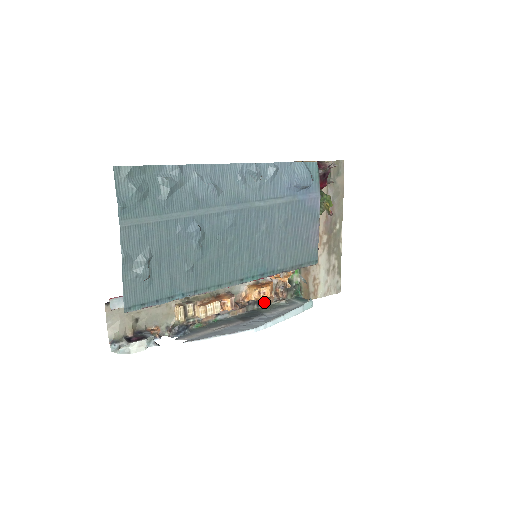
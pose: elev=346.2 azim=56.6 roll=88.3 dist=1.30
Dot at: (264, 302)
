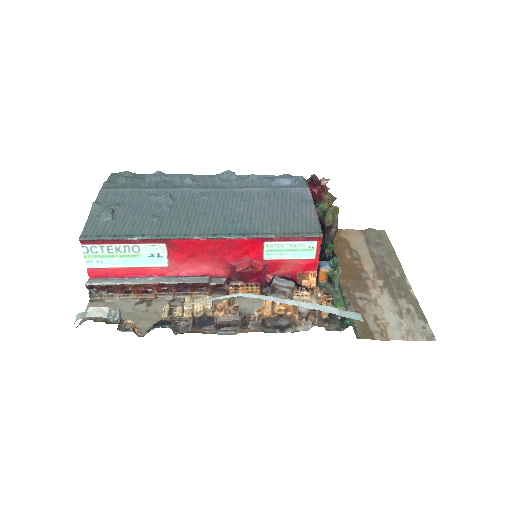
Dot at: (291, 329)
